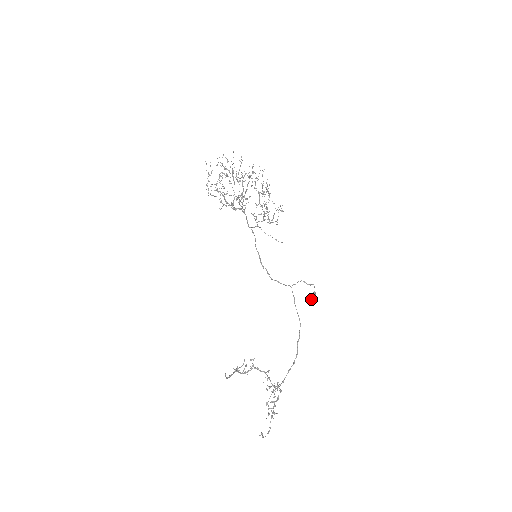
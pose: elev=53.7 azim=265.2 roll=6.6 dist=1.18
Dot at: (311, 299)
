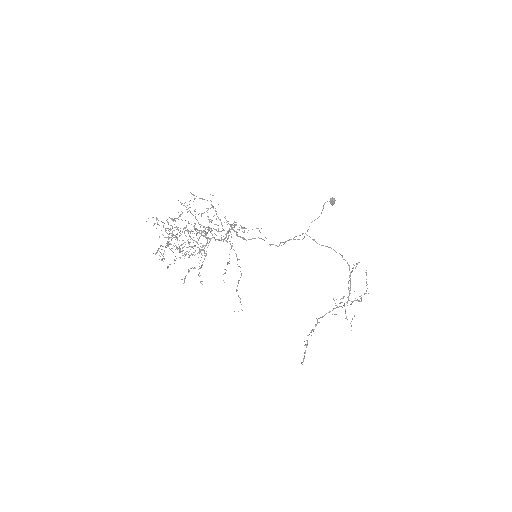
Dot at: occluded
